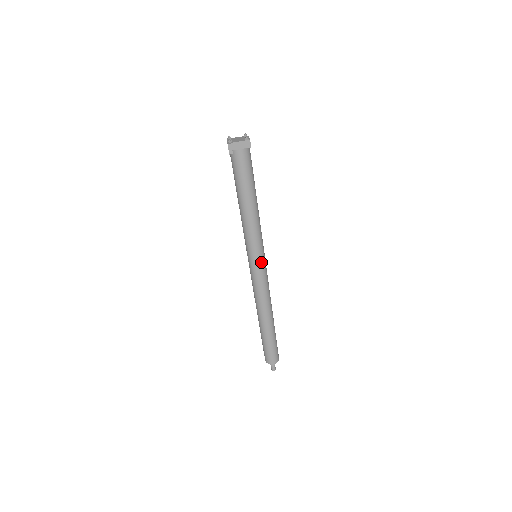
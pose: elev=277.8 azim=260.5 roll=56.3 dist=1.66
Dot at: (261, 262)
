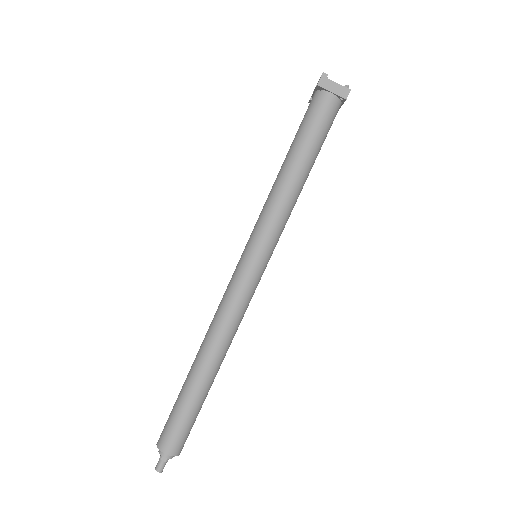
Dot at: (260, 264)
